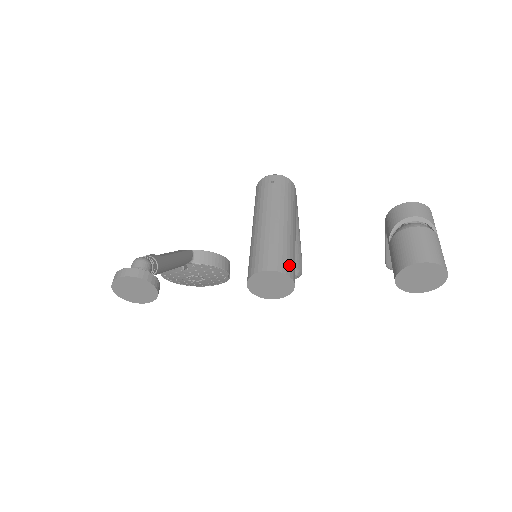
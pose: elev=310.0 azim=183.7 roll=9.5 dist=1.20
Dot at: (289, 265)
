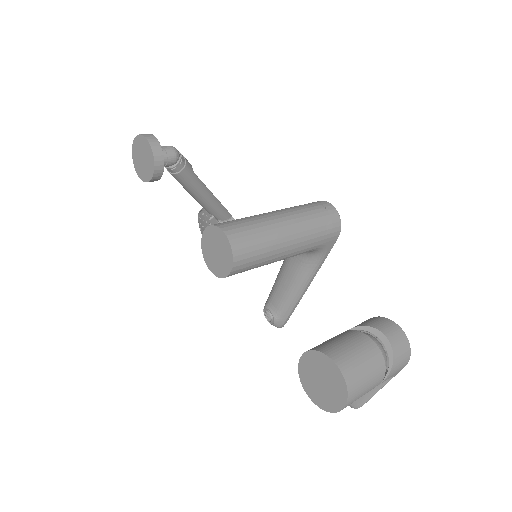
Dot at: (246, 252)
